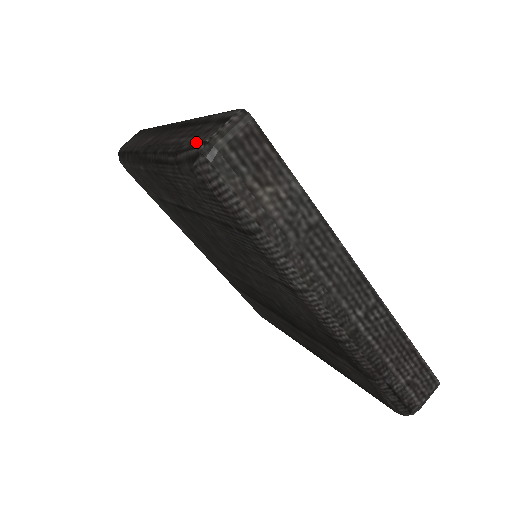
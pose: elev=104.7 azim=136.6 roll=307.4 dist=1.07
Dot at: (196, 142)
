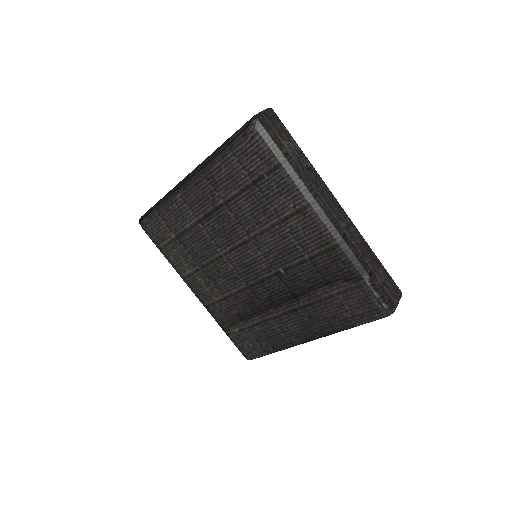
Dot at: (245, 123)
